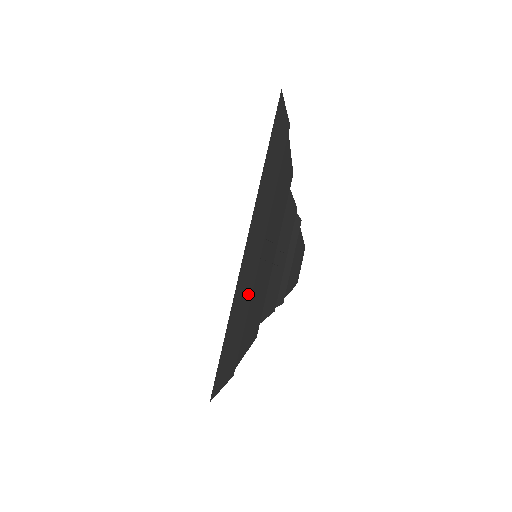
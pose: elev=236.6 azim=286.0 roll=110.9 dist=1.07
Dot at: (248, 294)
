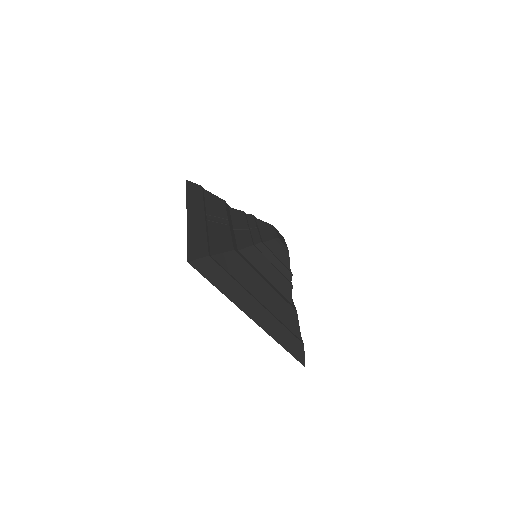
Dot at: (202, 229)
